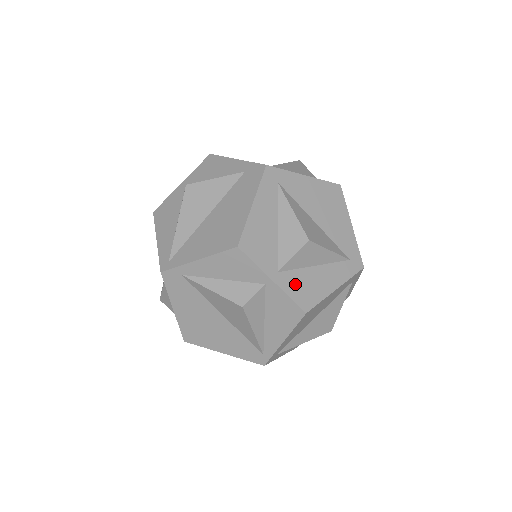
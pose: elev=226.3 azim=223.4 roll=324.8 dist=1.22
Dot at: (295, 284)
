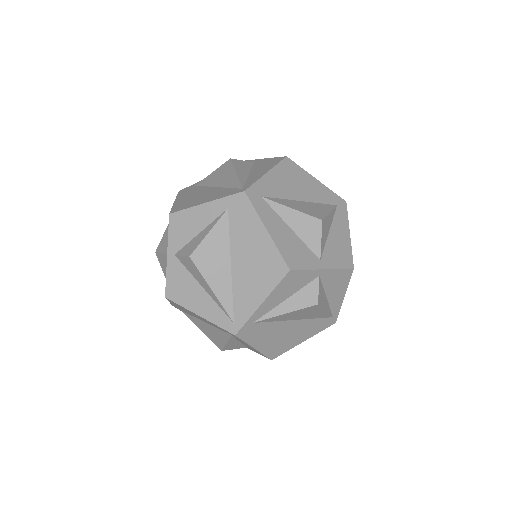
Dot at: (333, 257)
